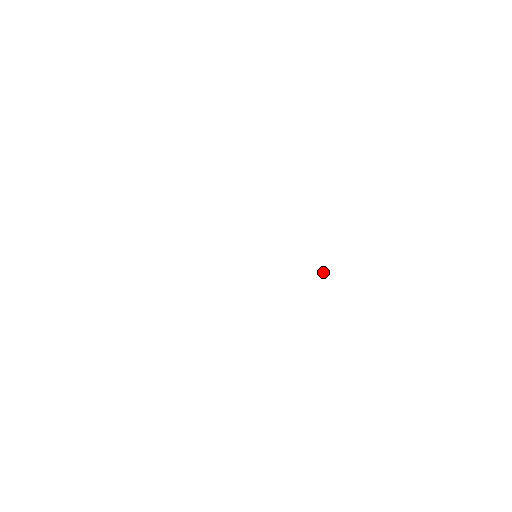
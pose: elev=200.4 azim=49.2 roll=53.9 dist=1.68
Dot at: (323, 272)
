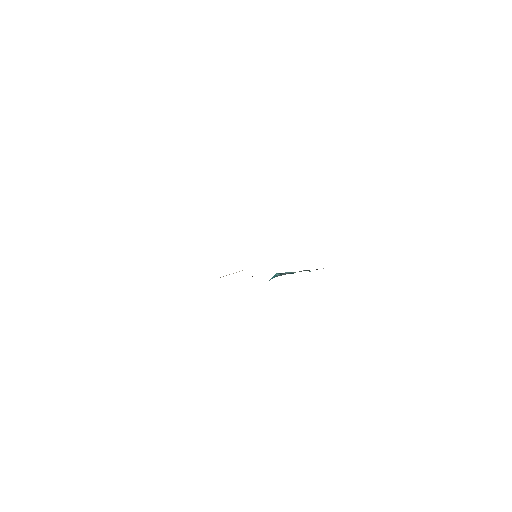
Dot at: (279, 275)
